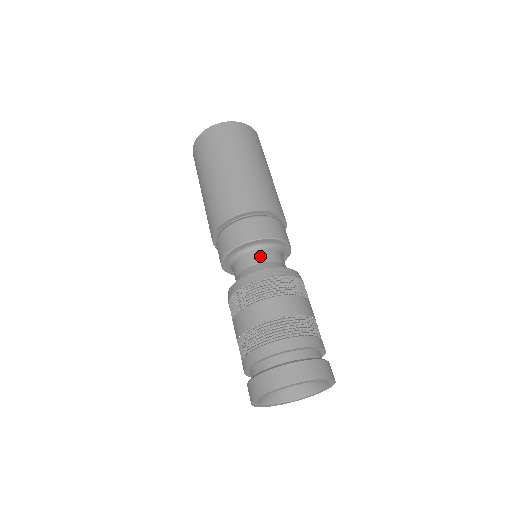
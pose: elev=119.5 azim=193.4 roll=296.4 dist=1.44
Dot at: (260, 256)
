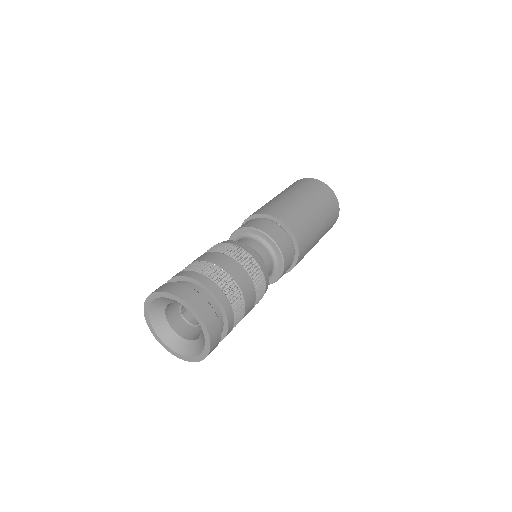
Dot at: (265, 254)
